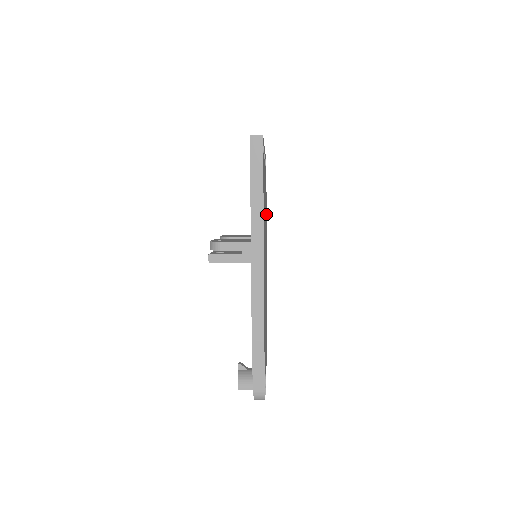
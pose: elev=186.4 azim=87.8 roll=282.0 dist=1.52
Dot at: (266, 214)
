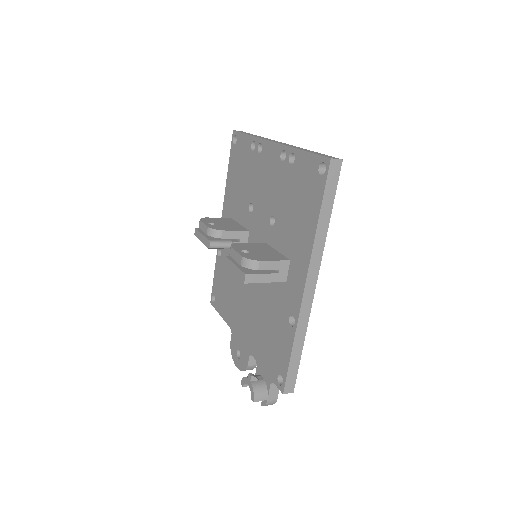
Dot at: occluded
